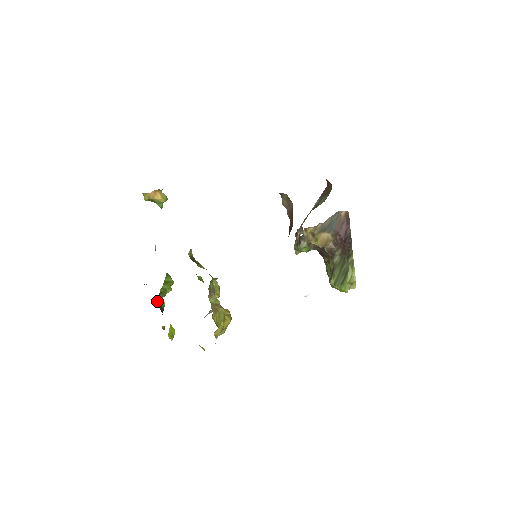
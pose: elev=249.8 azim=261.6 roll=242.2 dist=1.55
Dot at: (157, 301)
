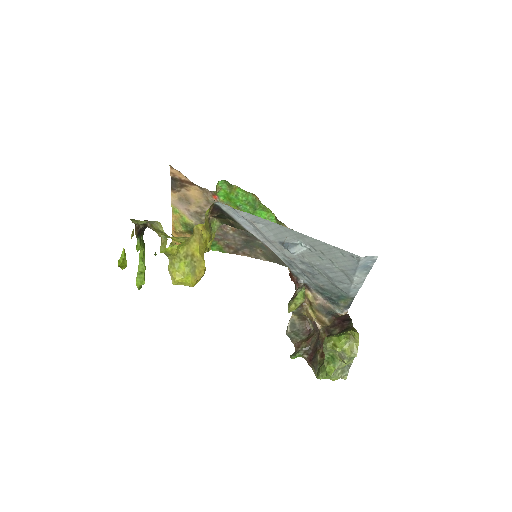
Dot at: occluded
